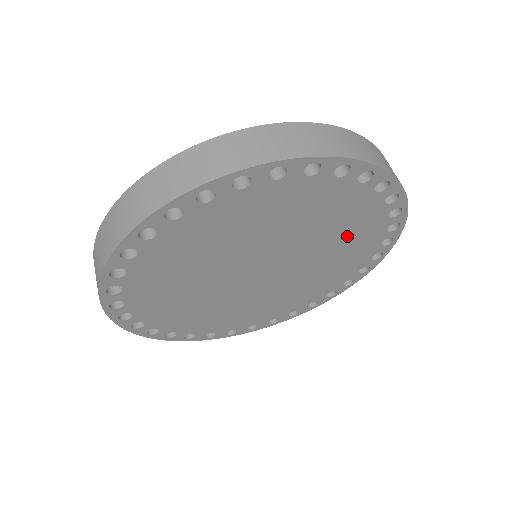
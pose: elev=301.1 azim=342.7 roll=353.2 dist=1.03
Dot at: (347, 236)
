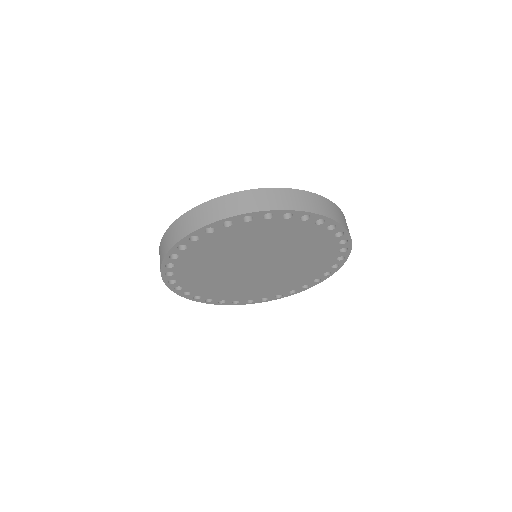
Dot at: (289, 237)
